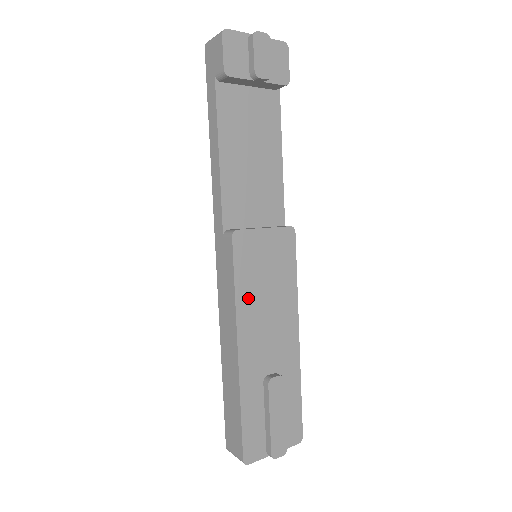
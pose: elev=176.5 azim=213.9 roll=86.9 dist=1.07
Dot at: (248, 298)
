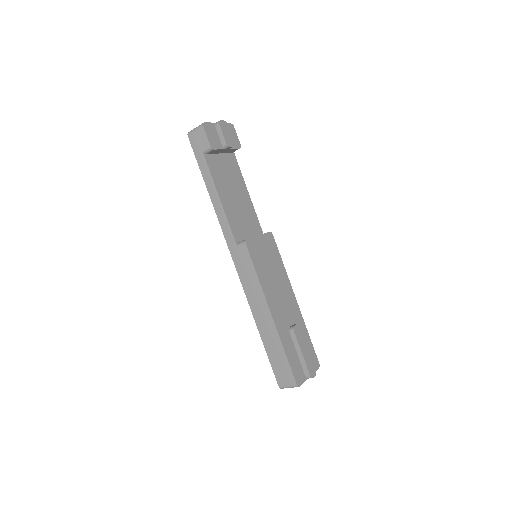
Dot at: (265, 280)
